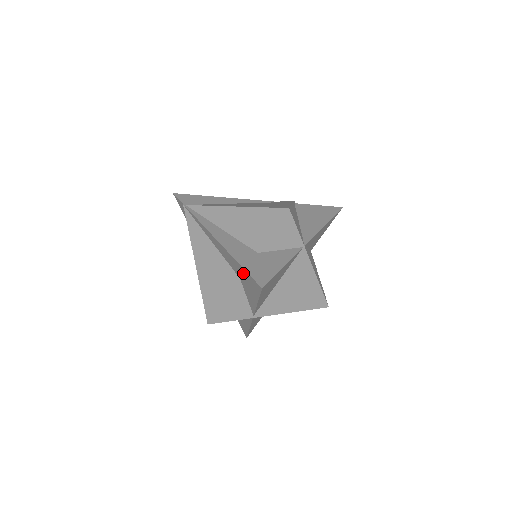
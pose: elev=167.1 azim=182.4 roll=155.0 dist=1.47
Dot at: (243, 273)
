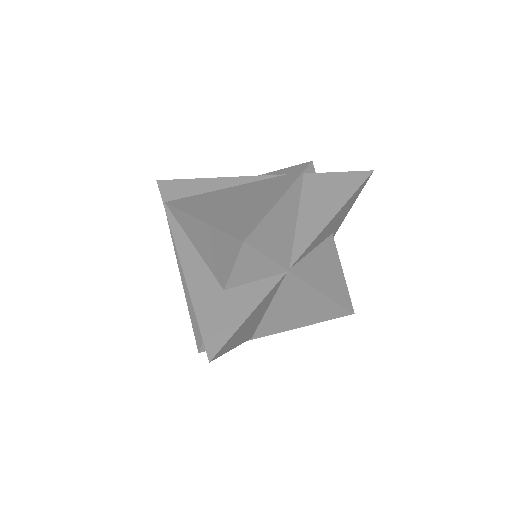
Dot at: occluded
